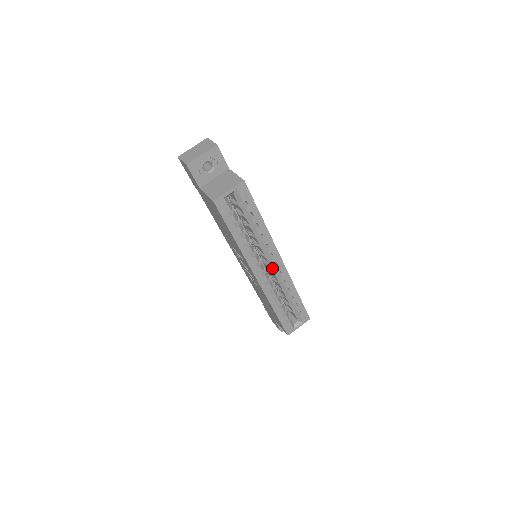
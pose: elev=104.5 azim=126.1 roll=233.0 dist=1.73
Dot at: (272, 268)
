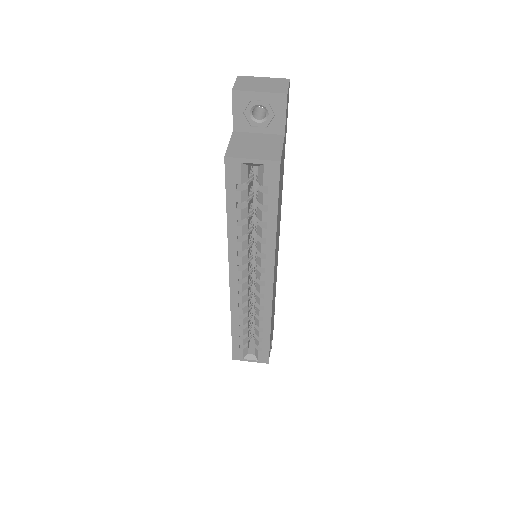
Dot at: (257, 283)
